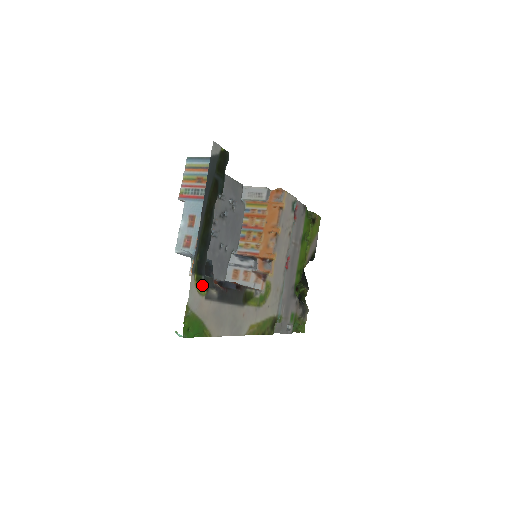
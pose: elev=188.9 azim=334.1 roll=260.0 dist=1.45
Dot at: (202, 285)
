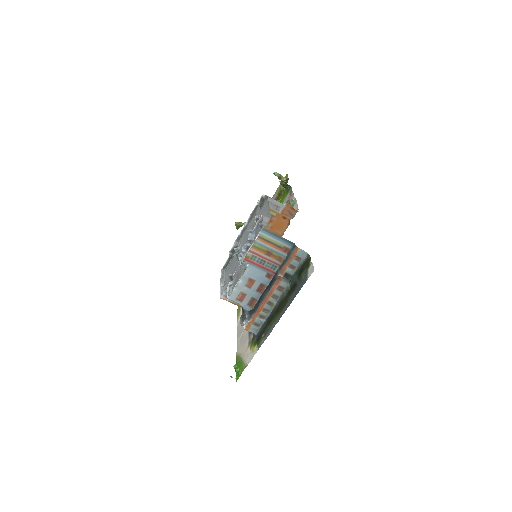
Dot at: (253, 343)
